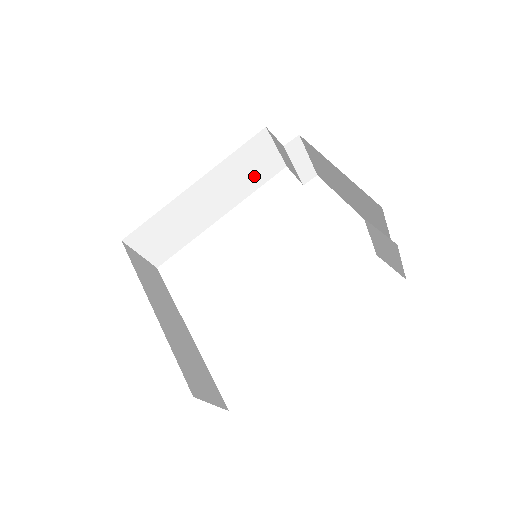
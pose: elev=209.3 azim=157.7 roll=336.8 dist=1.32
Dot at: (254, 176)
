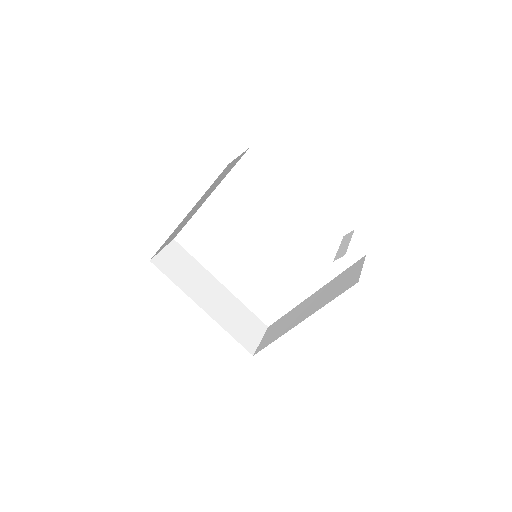
Dot at: (226, 173)
